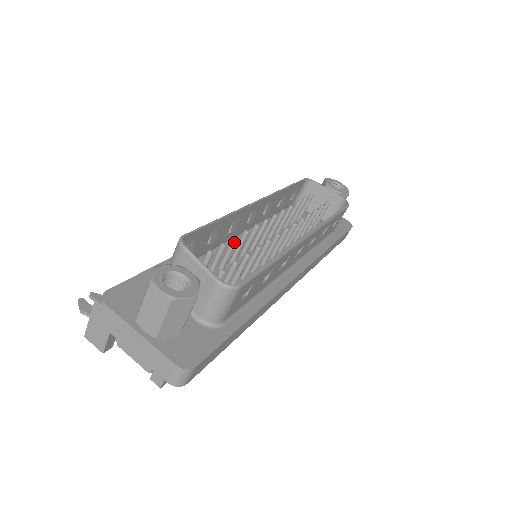
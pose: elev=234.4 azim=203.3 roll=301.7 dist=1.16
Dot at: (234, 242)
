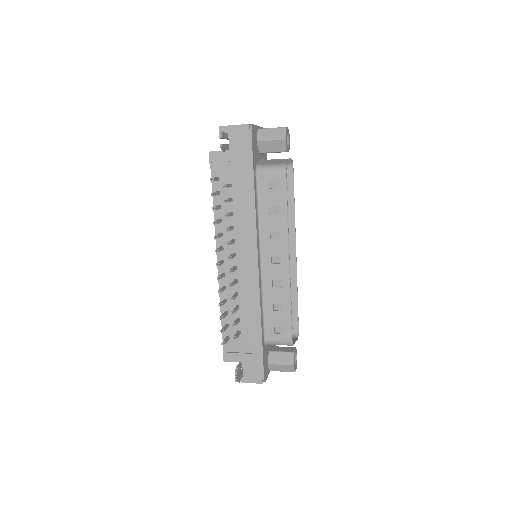
Dot at: occluded
